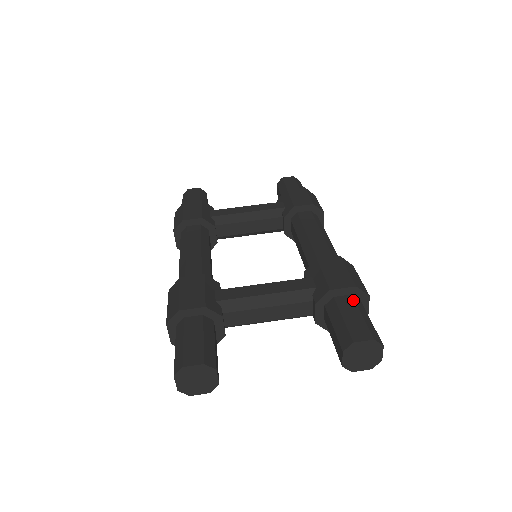
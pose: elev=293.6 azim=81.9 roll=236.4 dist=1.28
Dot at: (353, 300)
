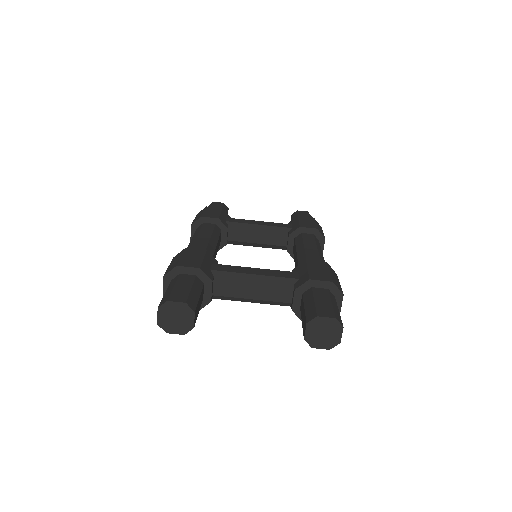
Dot at: (328, 292)
